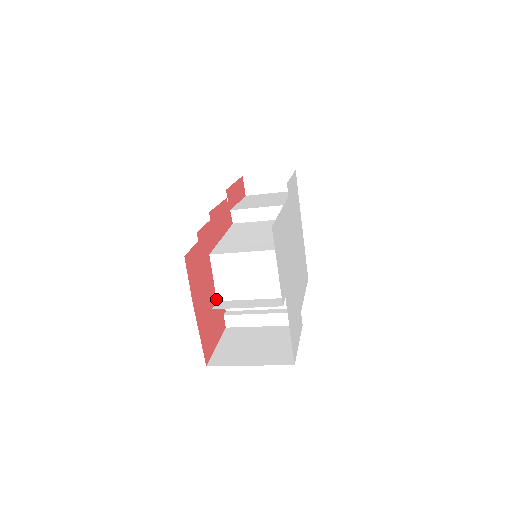
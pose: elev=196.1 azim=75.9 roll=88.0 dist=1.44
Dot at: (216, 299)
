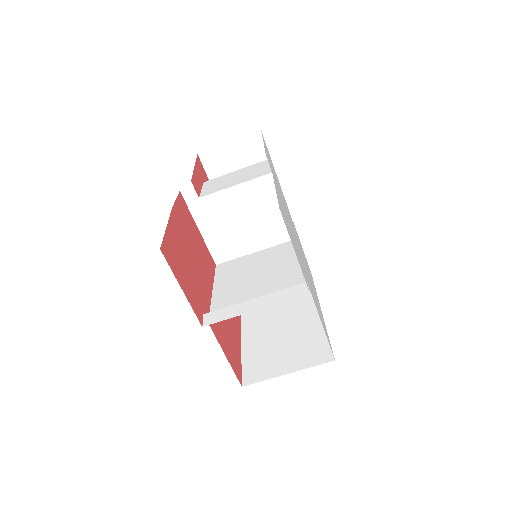
Dot at: occluded
